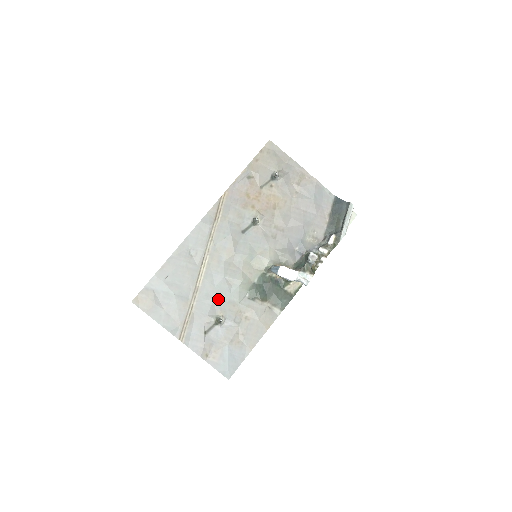
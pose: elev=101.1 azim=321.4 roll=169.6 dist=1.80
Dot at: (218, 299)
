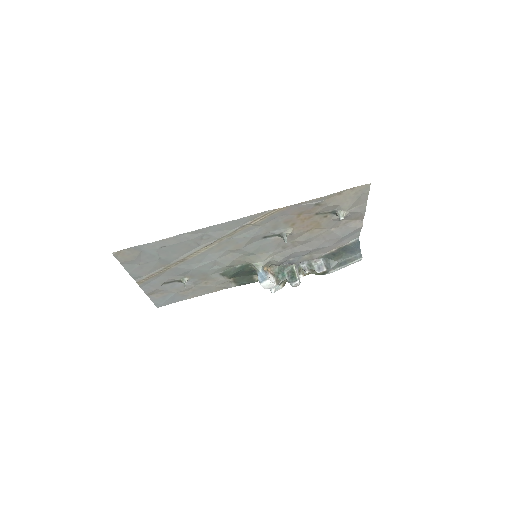
Dot at: (196, 270)
